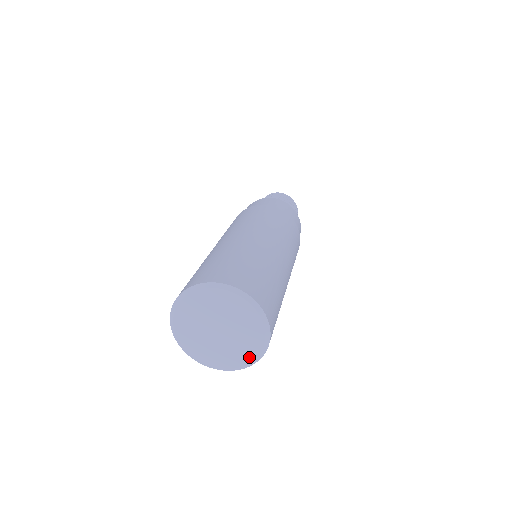
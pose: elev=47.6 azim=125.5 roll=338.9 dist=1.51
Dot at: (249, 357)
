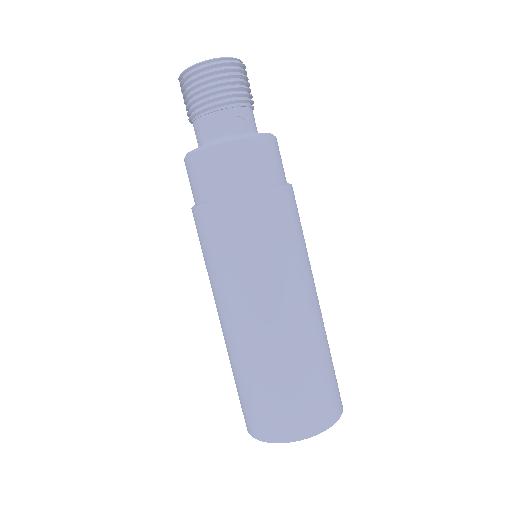
Dot at: occluded
